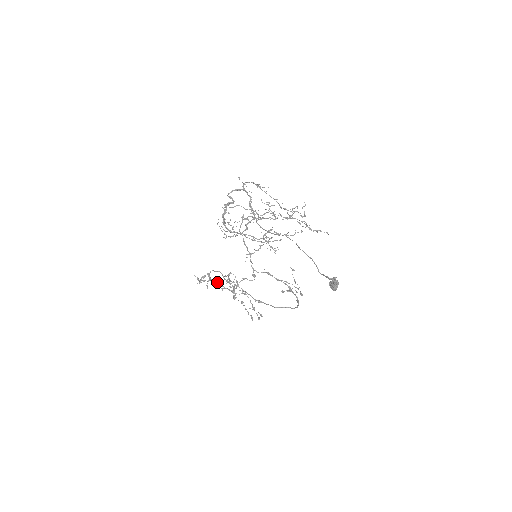
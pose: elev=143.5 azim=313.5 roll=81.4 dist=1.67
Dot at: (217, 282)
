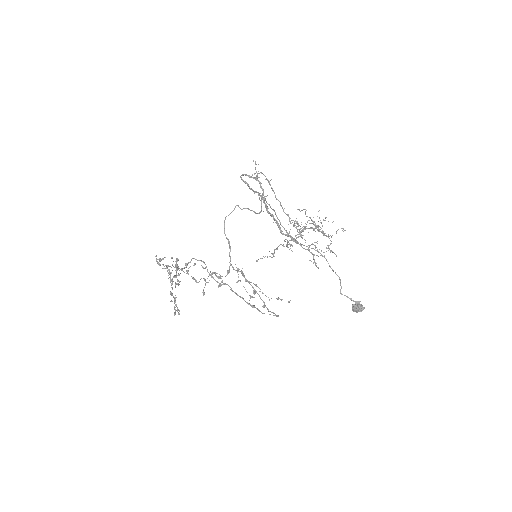
Dot at: occluded
